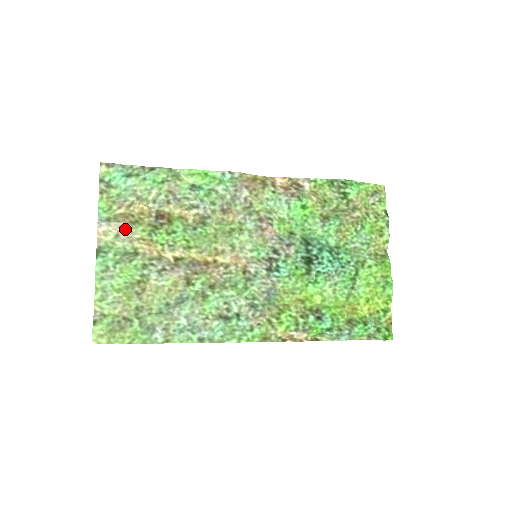
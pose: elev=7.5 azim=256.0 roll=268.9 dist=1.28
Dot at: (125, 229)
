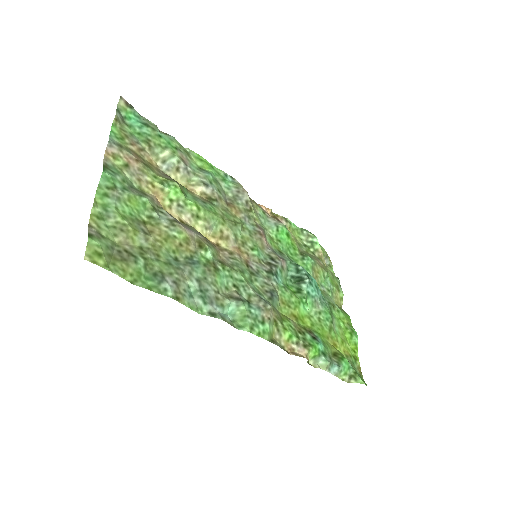
Dot at: (137, 164)
